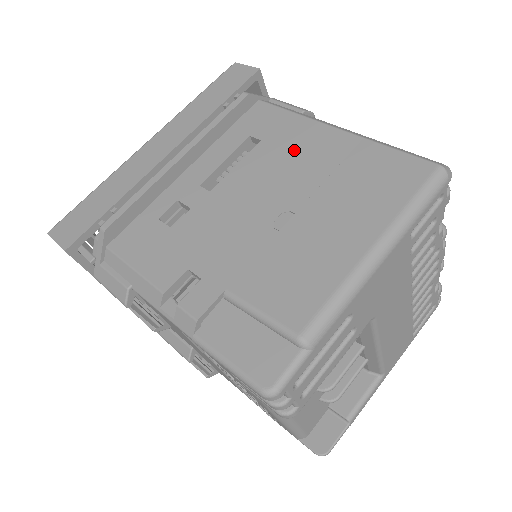
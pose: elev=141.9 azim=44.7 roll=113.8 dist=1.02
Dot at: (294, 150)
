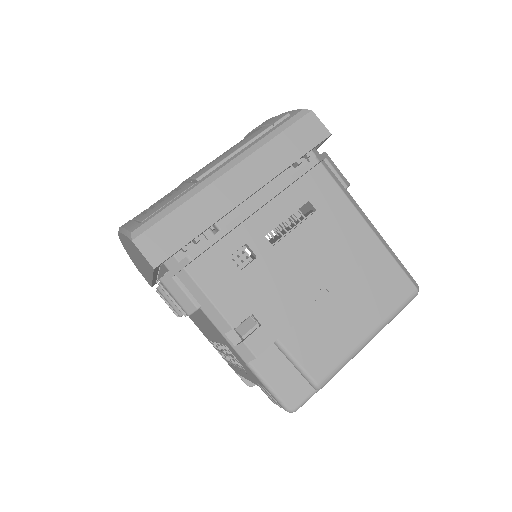
Dot at: (338, 233)
